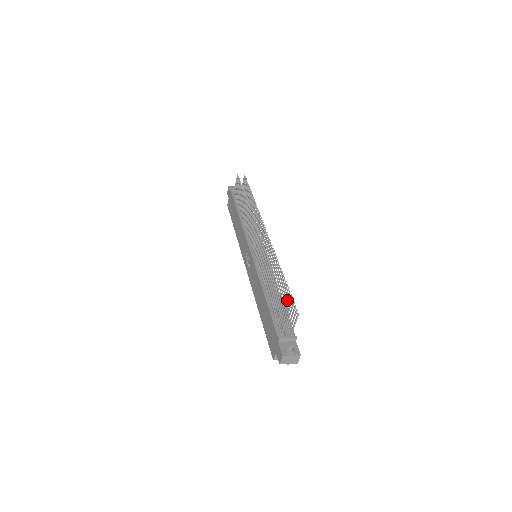
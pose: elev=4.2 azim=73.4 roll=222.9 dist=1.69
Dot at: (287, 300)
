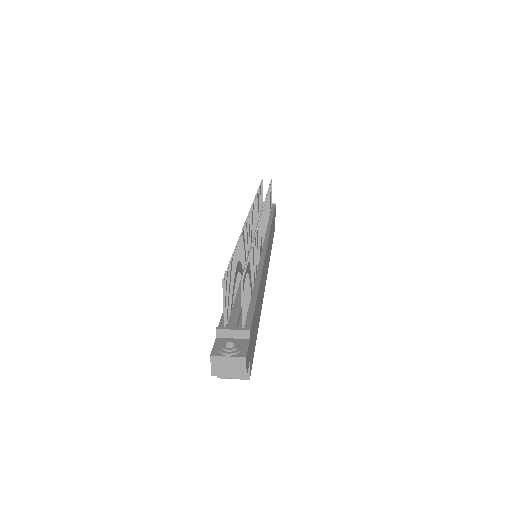
Dot at: (248, 277)
